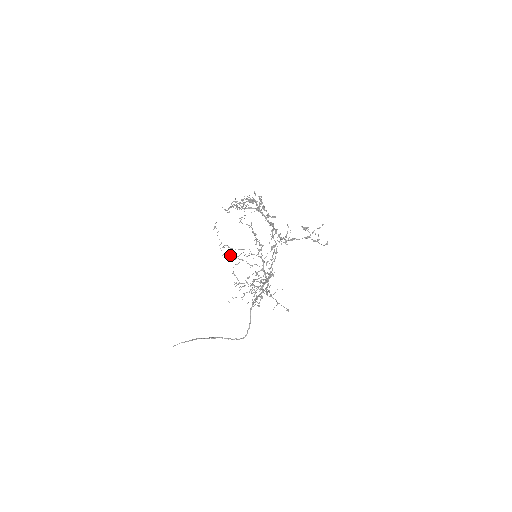
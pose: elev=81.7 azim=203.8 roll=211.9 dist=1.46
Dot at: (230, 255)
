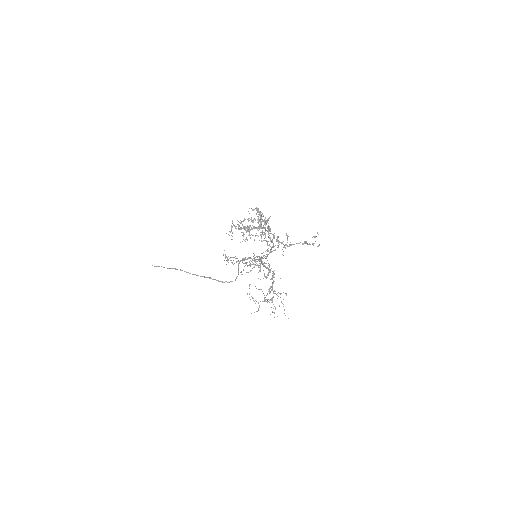
Dot at: occluded
